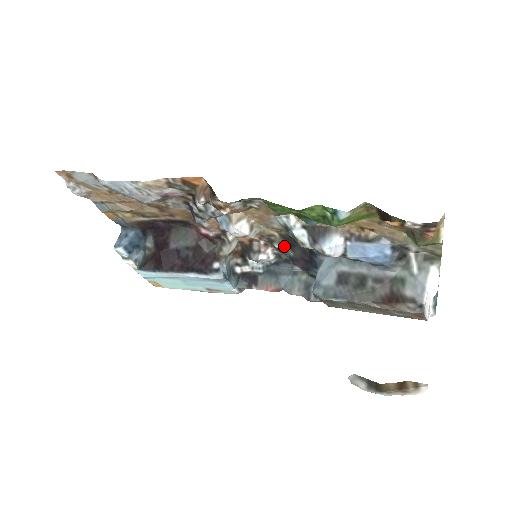
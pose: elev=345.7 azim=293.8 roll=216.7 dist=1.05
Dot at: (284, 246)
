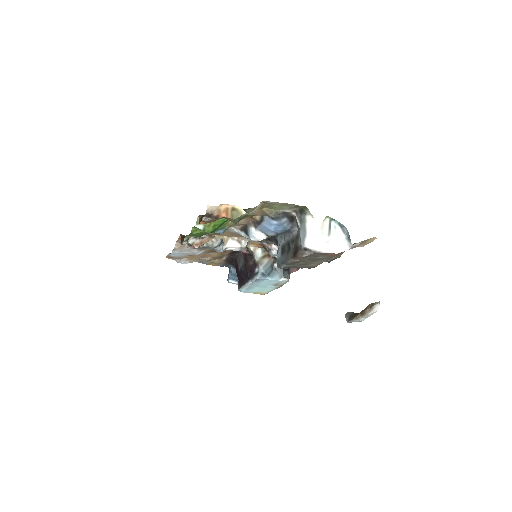
Dot at: (267, 241)
